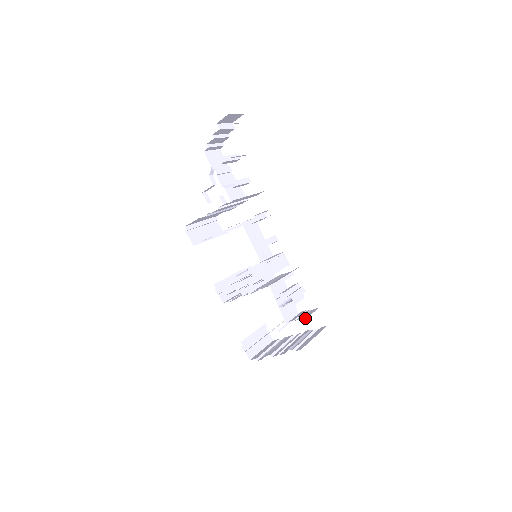
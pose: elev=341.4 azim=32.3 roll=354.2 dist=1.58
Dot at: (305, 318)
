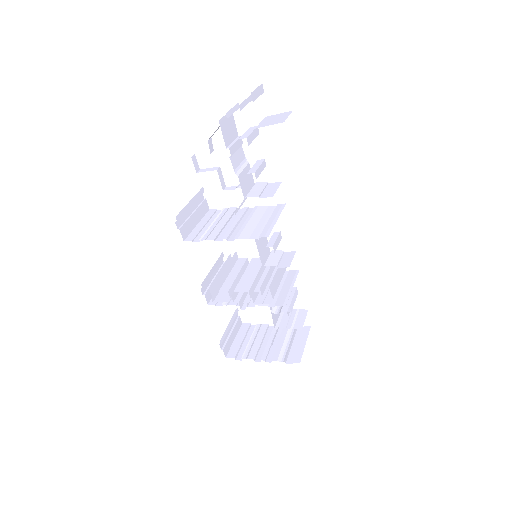
Dot at: (300, 329)
